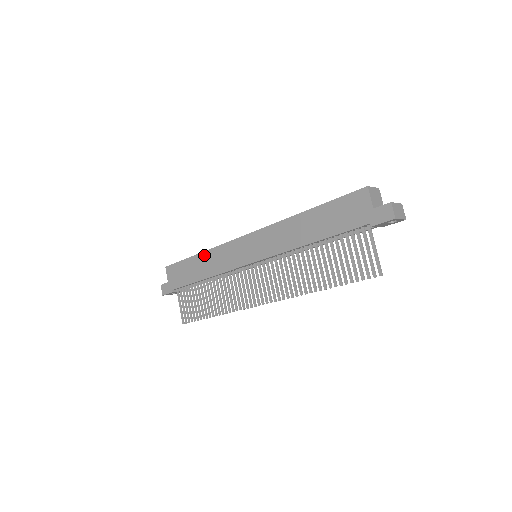
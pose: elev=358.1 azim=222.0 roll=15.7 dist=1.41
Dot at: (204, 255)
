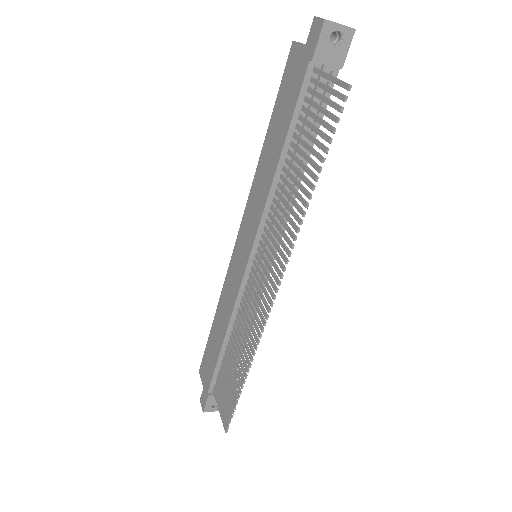
Dot at: (217, 311)
